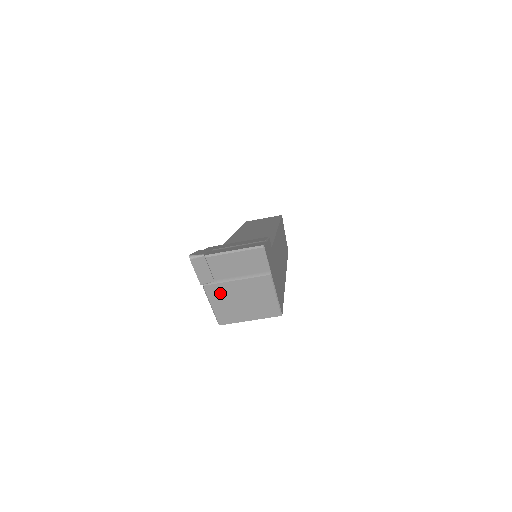
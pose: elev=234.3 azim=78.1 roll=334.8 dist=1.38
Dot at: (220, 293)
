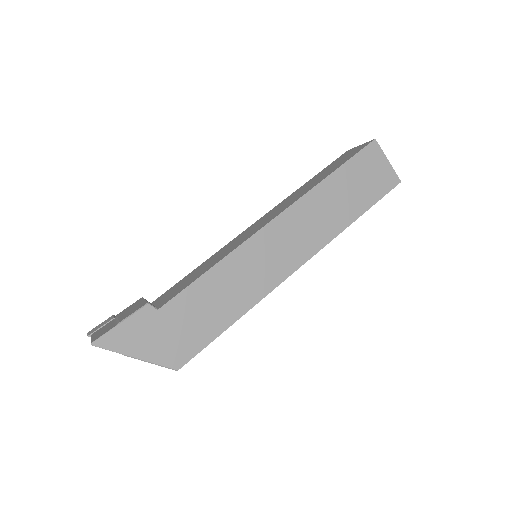
Dot at: occluded
